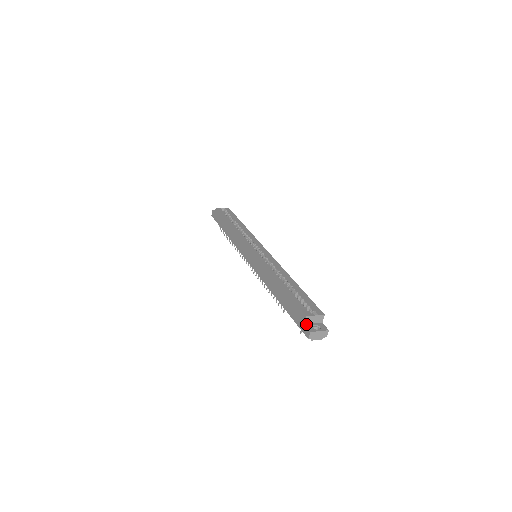
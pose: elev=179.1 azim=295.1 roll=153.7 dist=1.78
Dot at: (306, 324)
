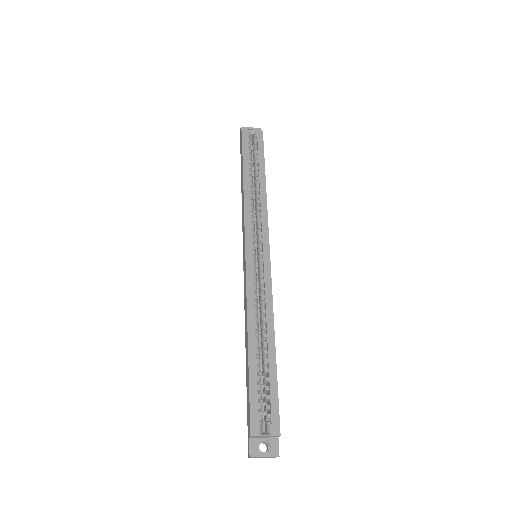
Dot at: (252, 438)
